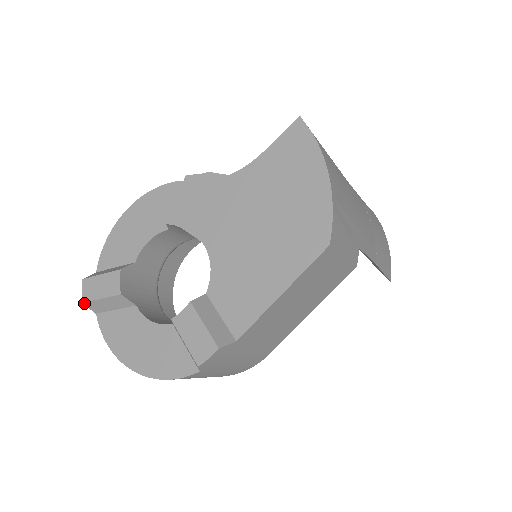
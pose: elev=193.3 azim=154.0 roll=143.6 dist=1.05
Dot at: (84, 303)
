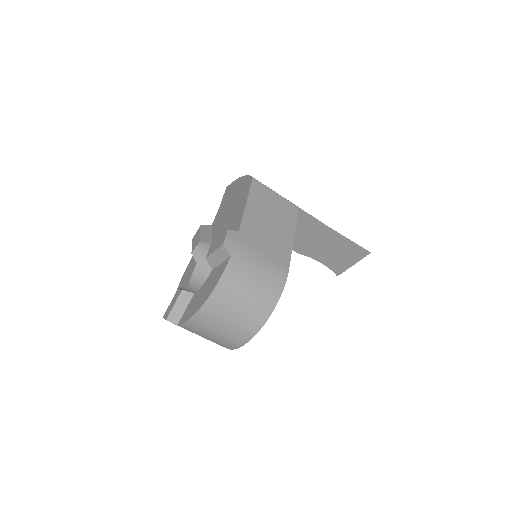
Dot at: (167, 319)
